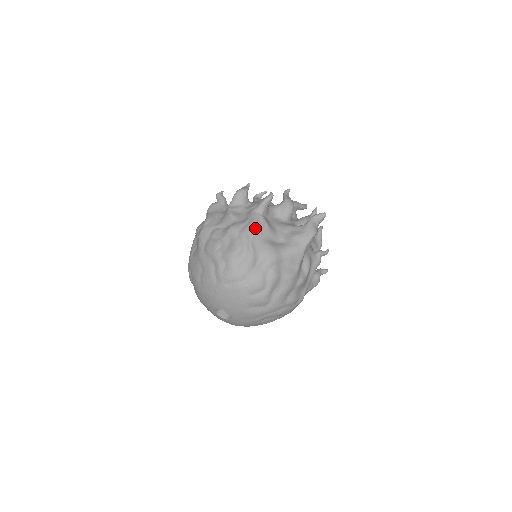
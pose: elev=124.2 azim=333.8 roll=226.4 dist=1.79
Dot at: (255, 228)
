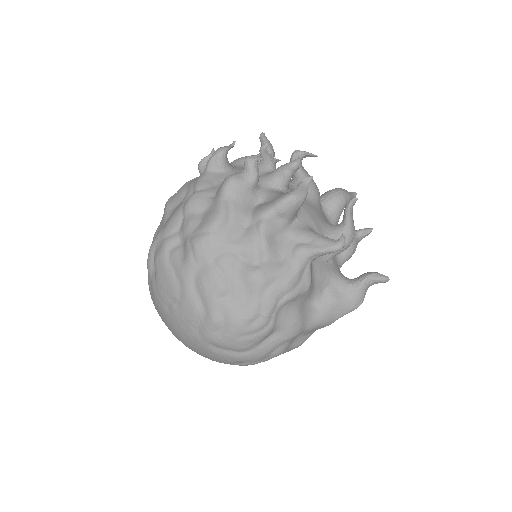
Dot at: (292, 289)
